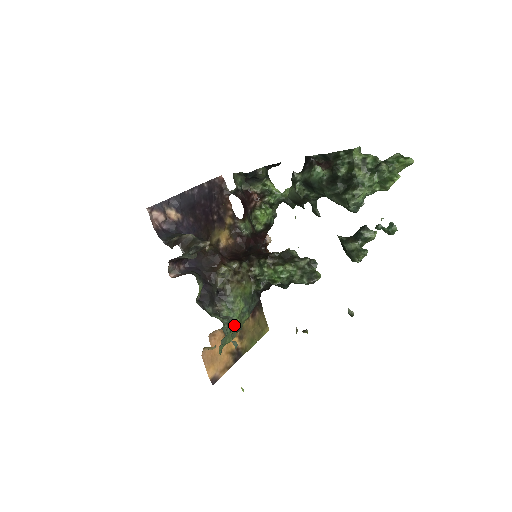
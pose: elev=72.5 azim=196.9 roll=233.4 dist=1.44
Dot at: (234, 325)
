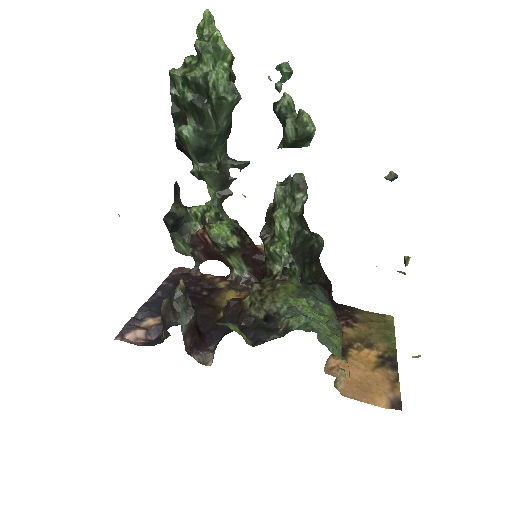
Dot at: (318, 322)
